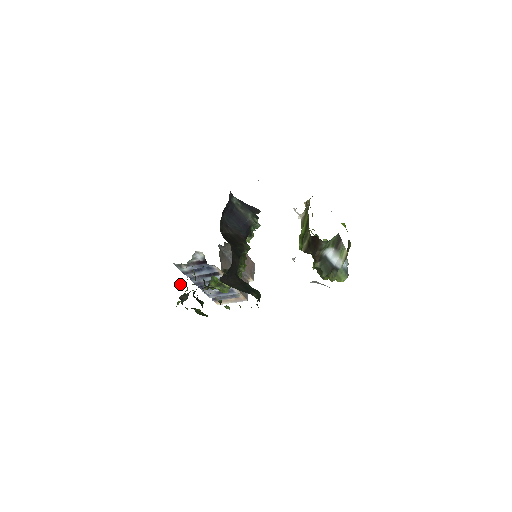
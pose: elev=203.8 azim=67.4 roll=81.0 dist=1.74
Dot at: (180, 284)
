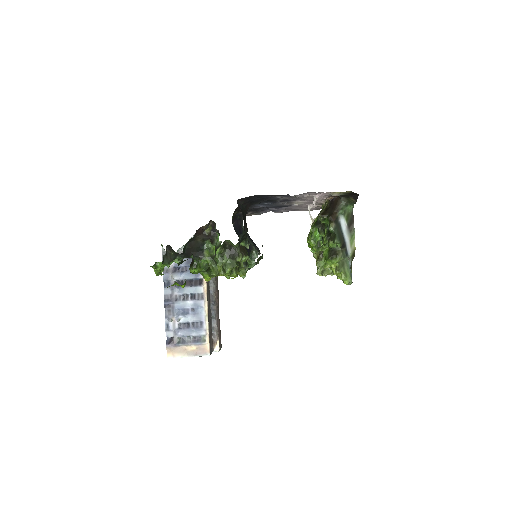
Dot at: occluded
